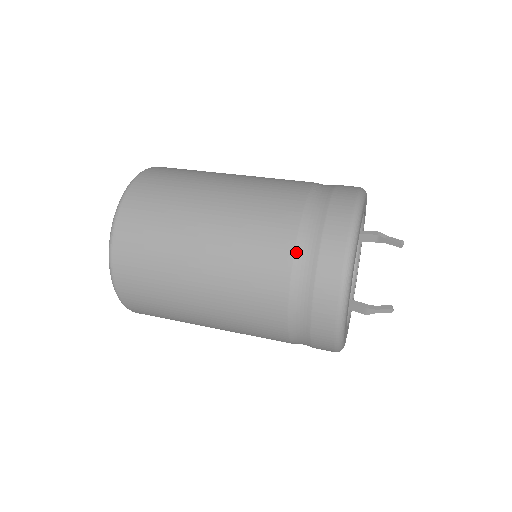
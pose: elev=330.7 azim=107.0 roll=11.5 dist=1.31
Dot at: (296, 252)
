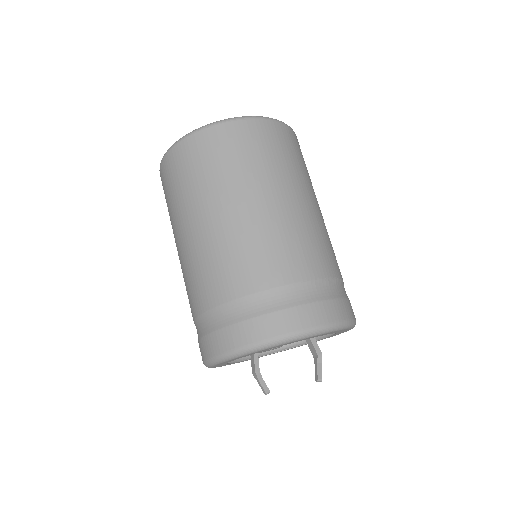
Dot at: (241, 299)
